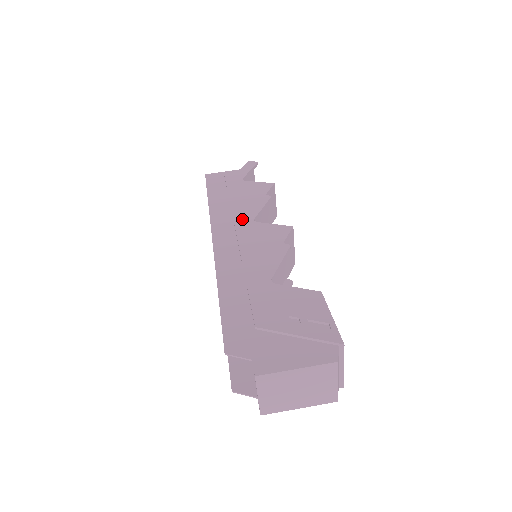
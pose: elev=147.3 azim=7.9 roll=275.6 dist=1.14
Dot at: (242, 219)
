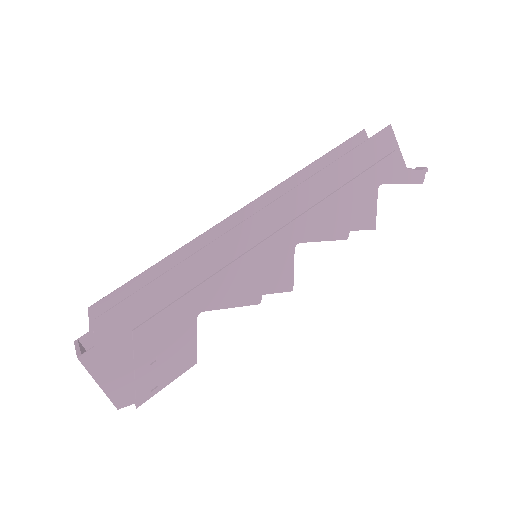
Dot at: (297, 230)
